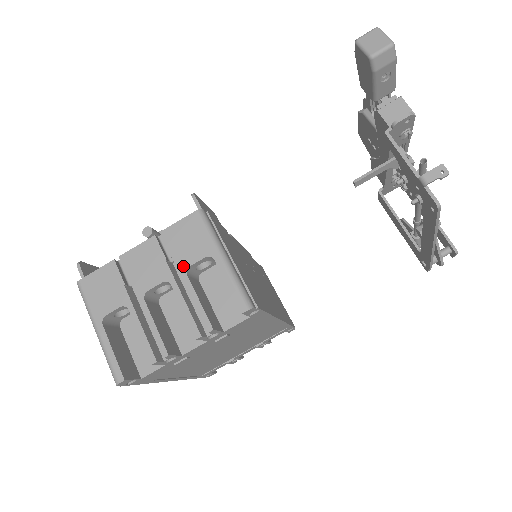
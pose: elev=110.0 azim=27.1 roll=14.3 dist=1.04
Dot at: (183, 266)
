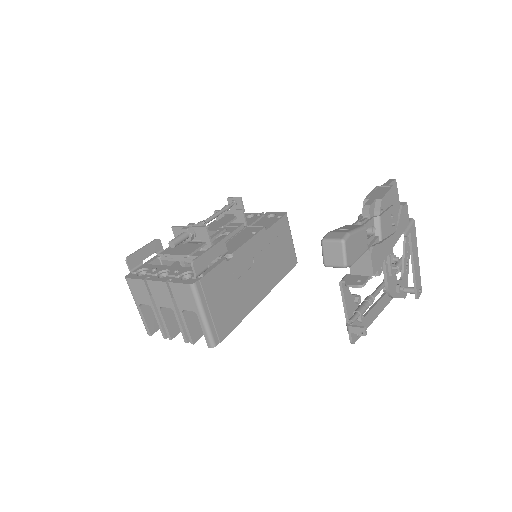
Dot at: (180, 308)
